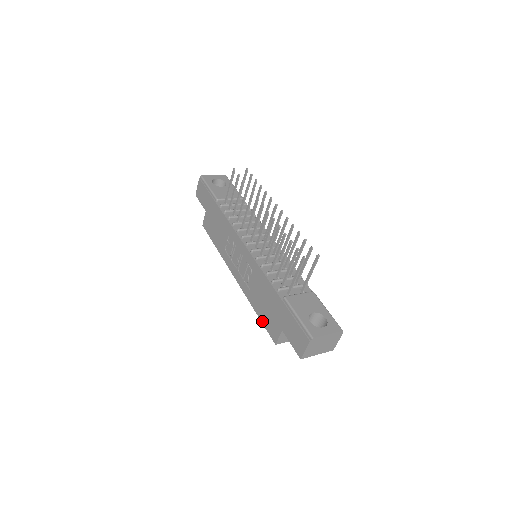
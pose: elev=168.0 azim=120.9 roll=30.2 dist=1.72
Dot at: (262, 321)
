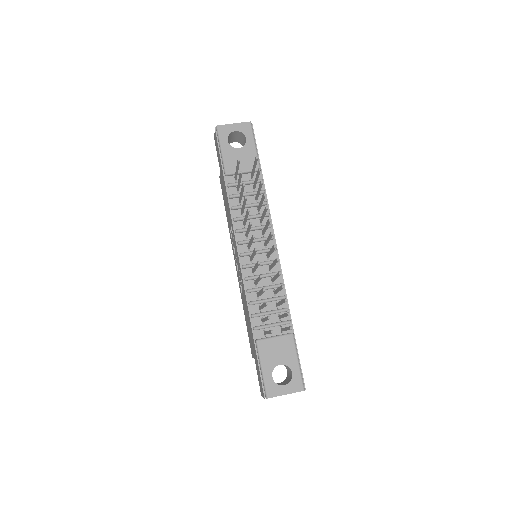
Dot at: (247, 328)
